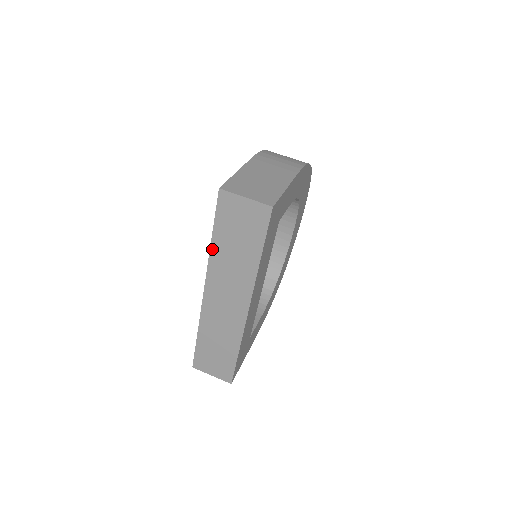
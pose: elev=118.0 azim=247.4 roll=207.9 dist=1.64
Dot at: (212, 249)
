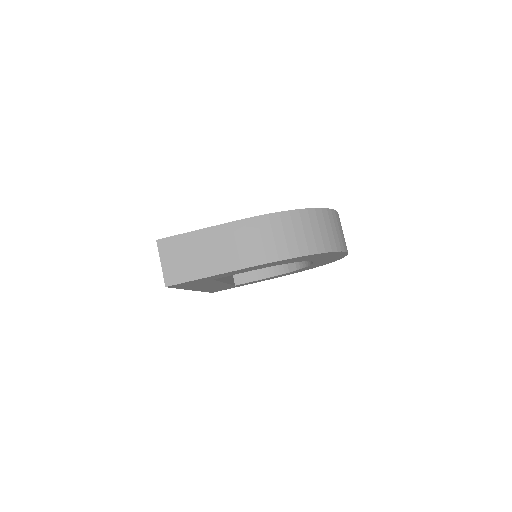
Dot at: occluded
